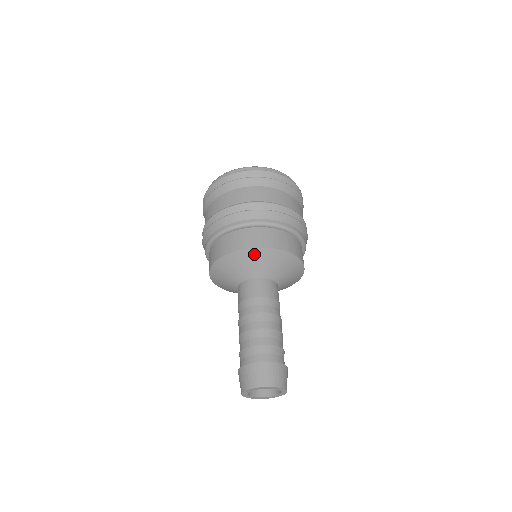
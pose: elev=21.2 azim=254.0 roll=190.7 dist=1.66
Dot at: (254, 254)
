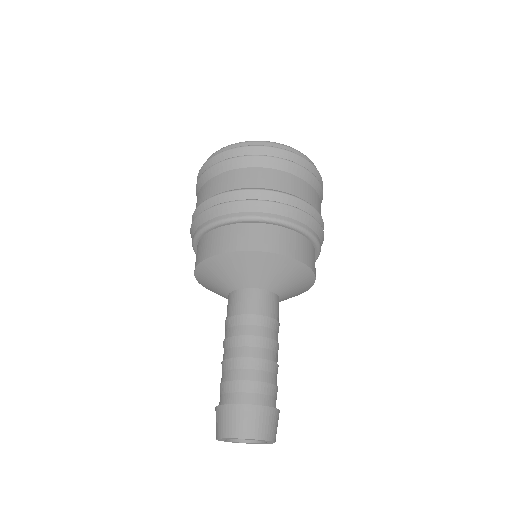
Dot at: (209, 267)
